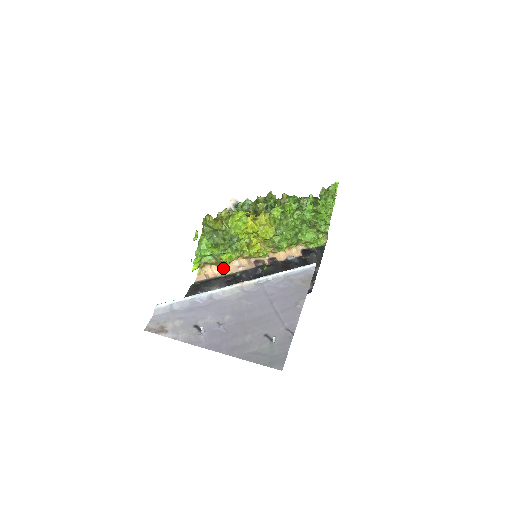
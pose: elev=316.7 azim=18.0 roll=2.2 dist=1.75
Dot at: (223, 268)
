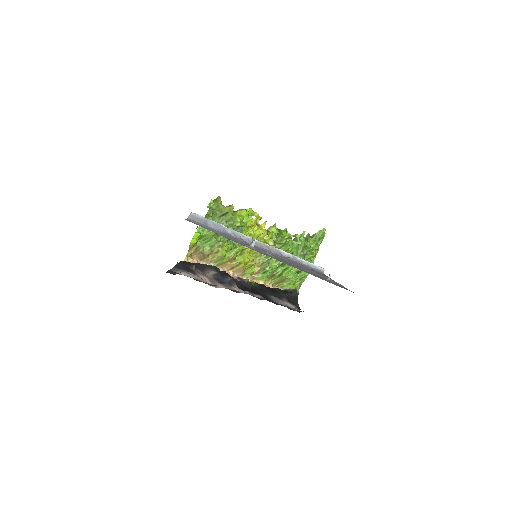
Dot at: occluded
